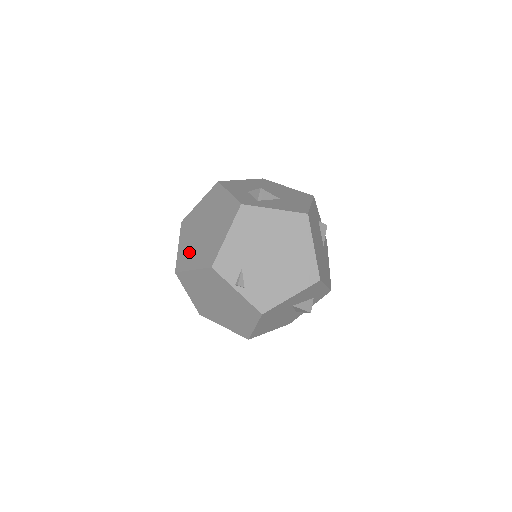
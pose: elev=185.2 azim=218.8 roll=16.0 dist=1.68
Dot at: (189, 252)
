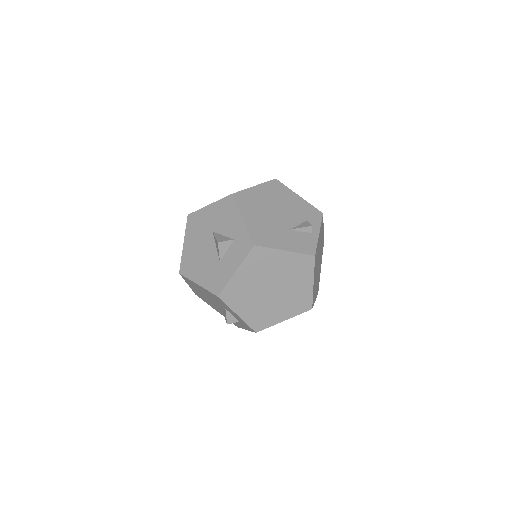
Dot at: occluded
